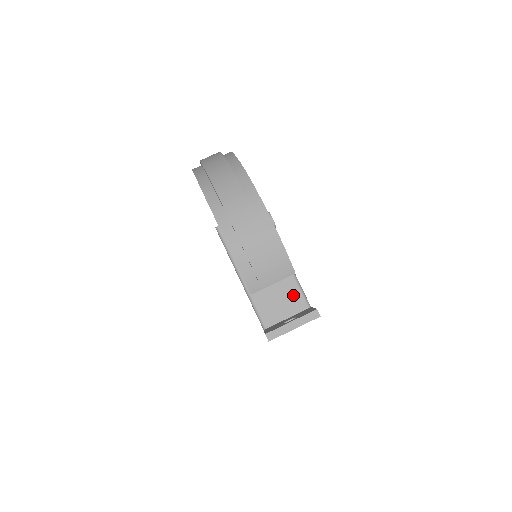
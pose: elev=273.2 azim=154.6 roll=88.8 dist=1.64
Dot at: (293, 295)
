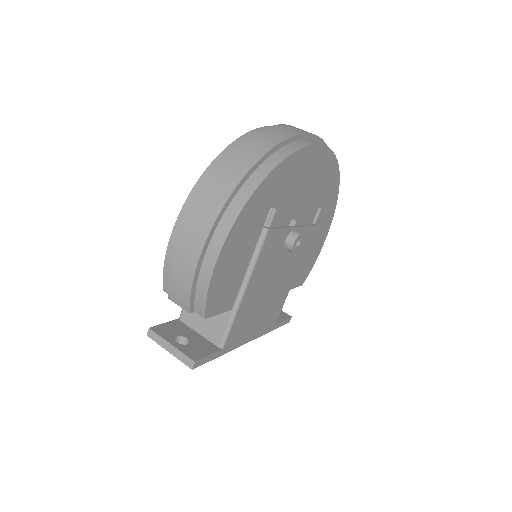
Dot at: (218, 324)
